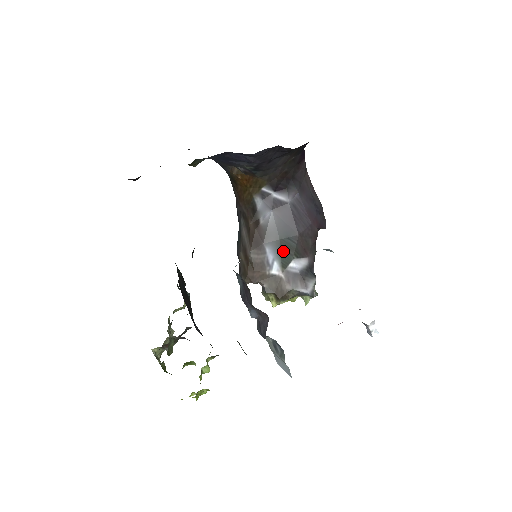
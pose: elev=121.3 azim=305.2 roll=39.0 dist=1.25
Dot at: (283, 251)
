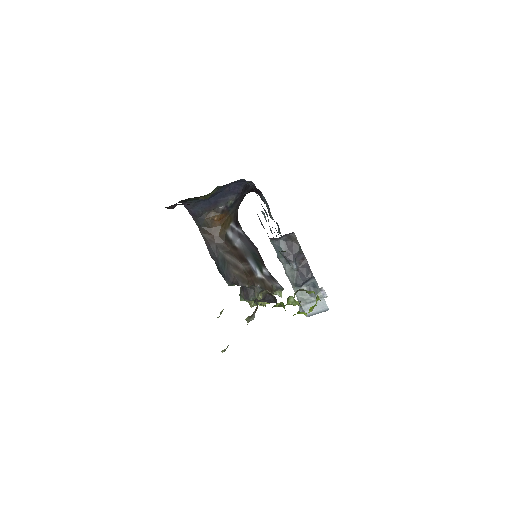
Dot at: (257, 262)
